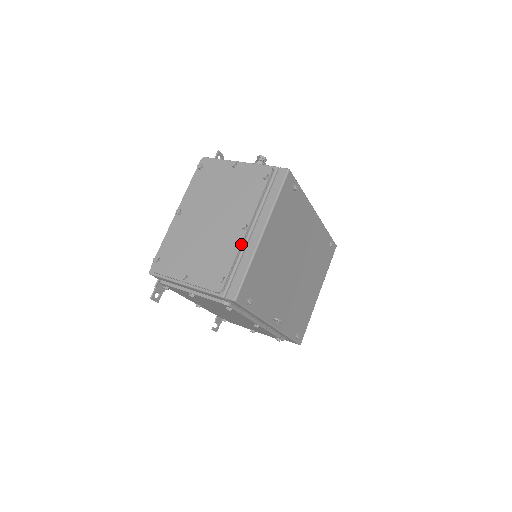
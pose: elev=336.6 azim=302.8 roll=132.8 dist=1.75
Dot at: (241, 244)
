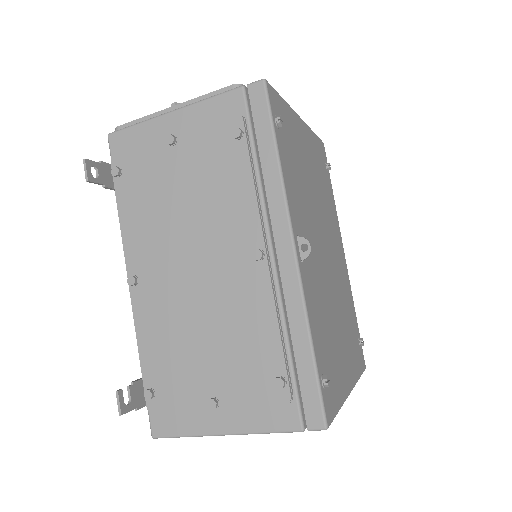
Dot at: occluded
